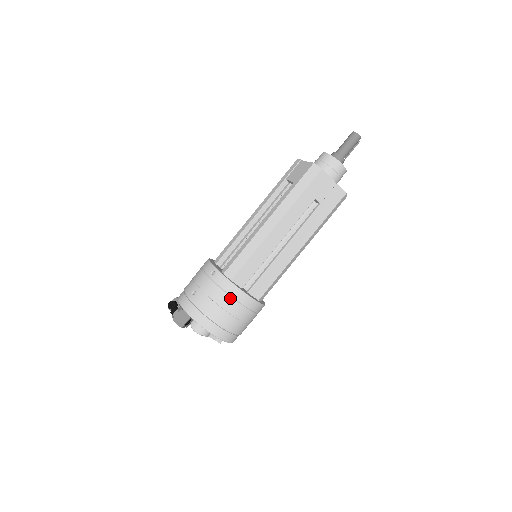
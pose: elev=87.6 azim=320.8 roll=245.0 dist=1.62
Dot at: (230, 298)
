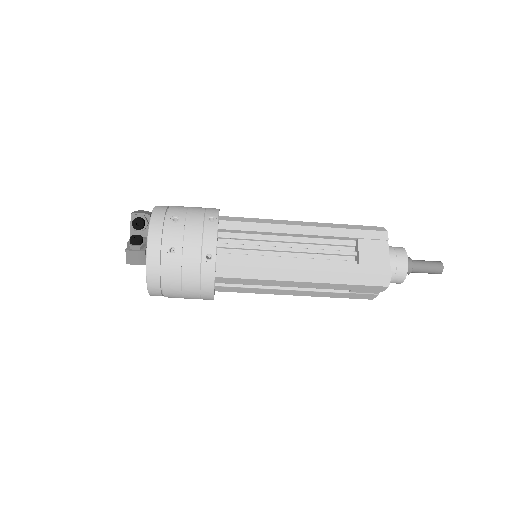
Dot at: (198, 290)
